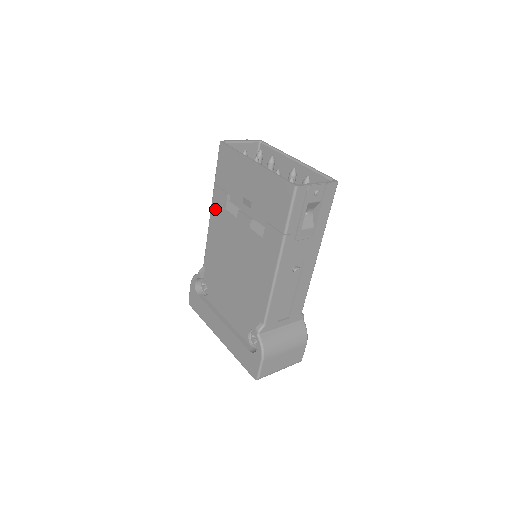
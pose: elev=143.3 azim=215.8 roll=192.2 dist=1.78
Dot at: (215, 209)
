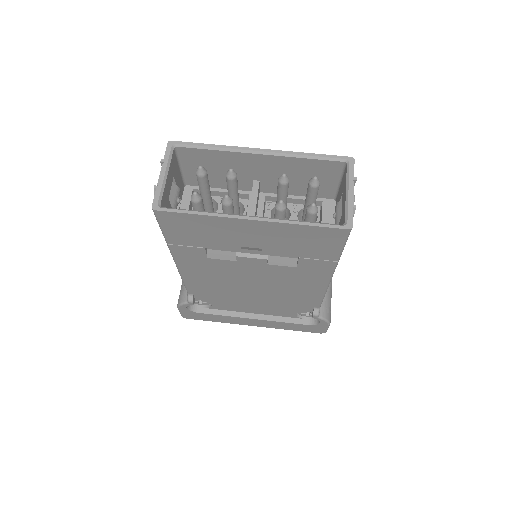
Dot at: (185, 261)
